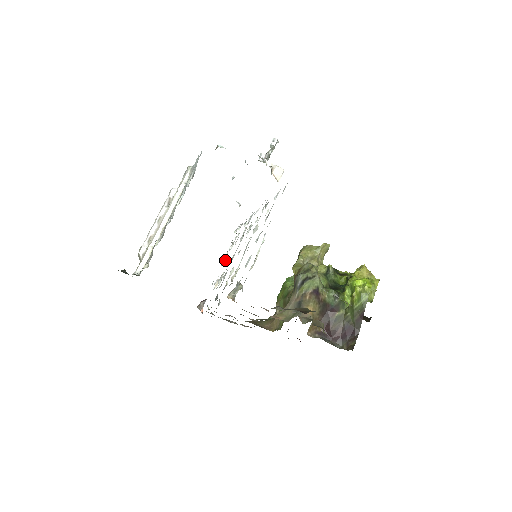
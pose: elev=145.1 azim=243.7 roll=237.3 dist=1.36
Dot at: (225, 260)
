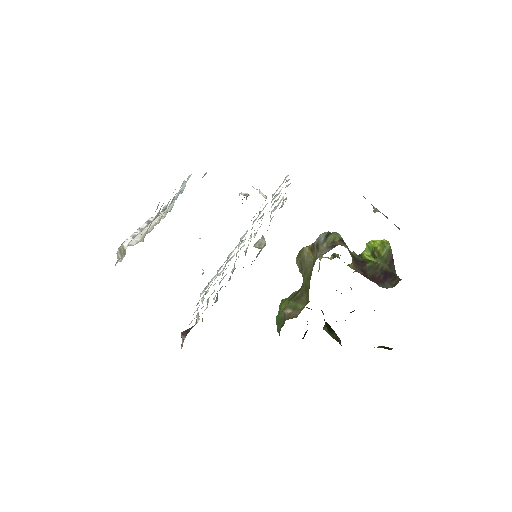
Dot at: (203, 300)
